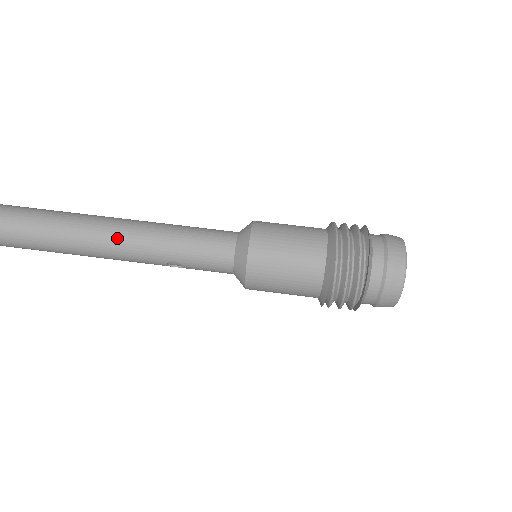
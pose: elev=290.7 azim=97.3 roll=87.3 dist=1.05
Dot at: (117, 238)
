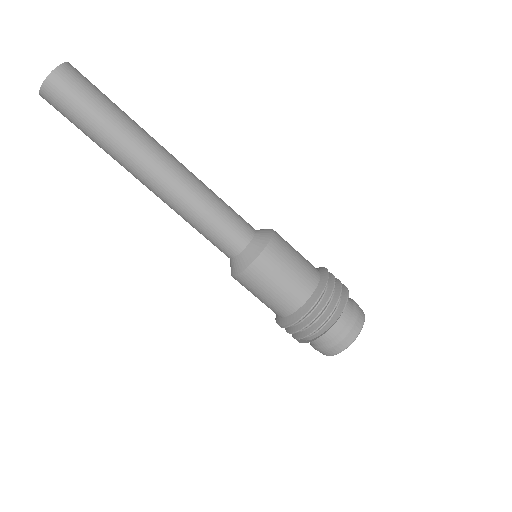
Dot at: (148, 187)
